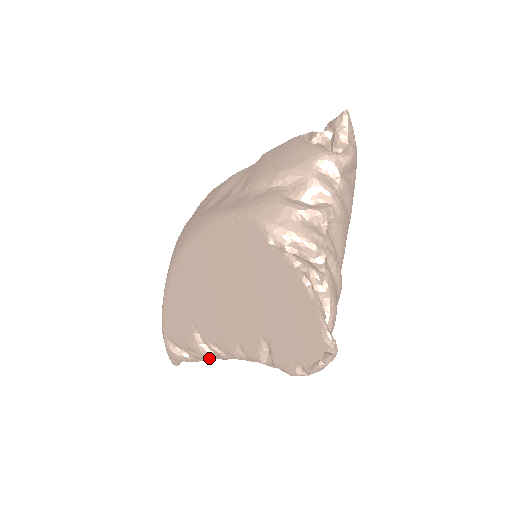
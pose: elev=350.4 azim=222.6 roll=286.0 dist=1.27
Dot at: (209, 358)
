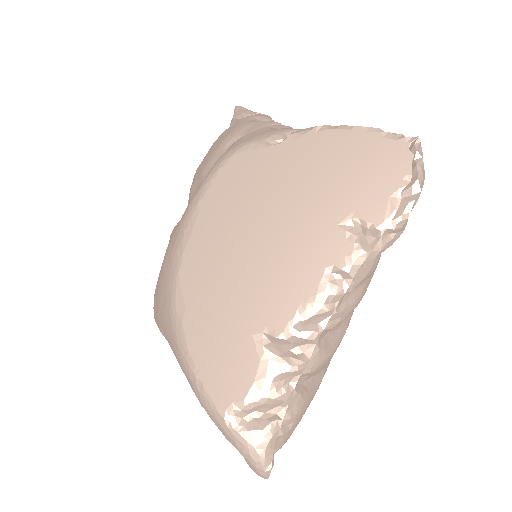
Dot at: (304, 394)
